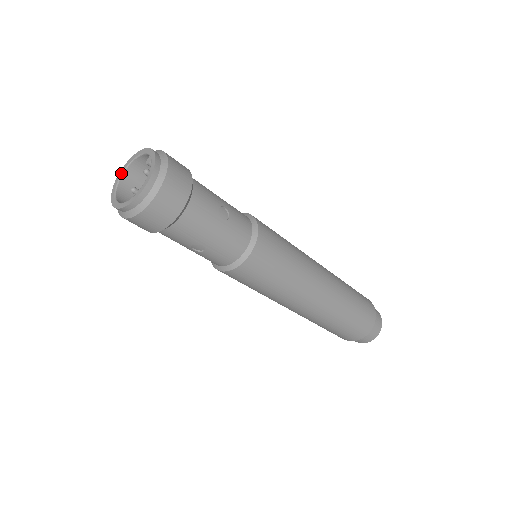
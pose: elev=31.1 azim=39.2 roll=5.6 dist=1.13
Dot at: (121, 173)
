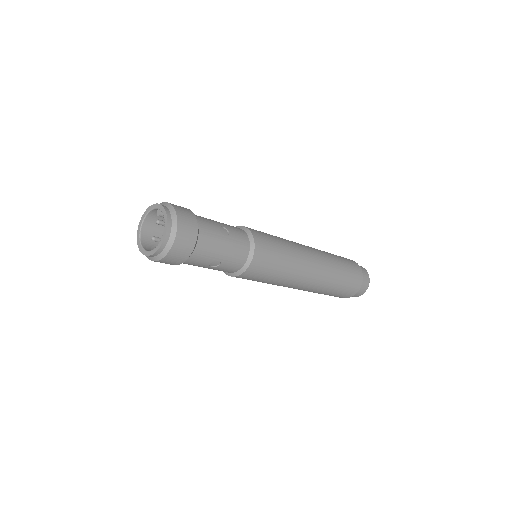
Dot at: (139, 230)
